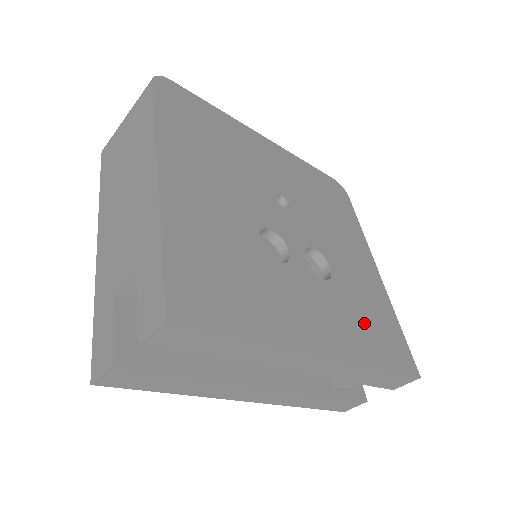
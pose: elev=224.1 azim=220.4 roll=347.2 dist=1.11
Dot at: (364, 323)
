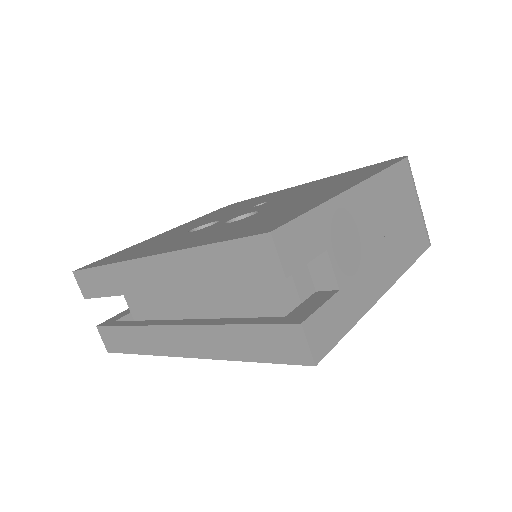
Dot at: (239, 227)
